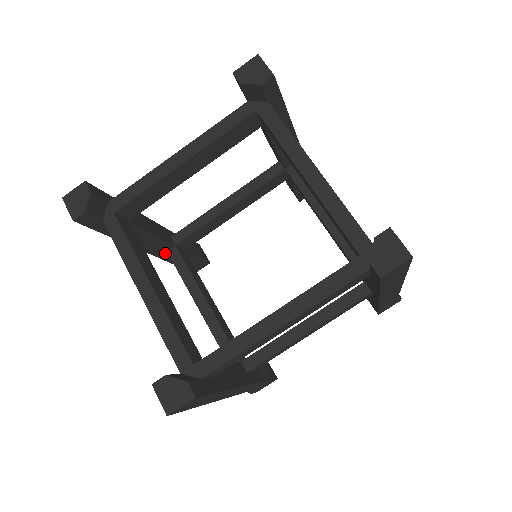
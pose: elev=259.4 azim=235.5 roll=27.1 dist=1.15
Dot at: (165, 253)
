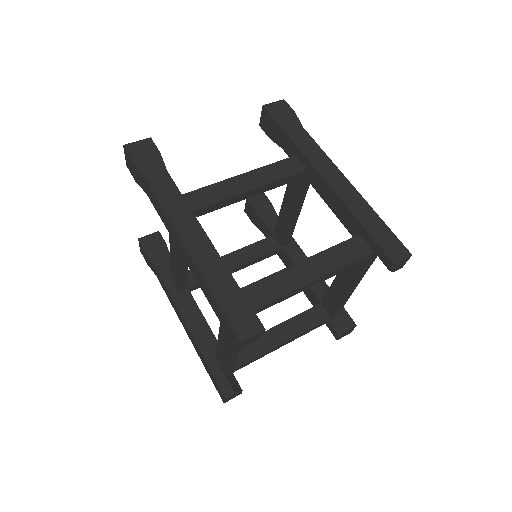
Dot at: occluded
